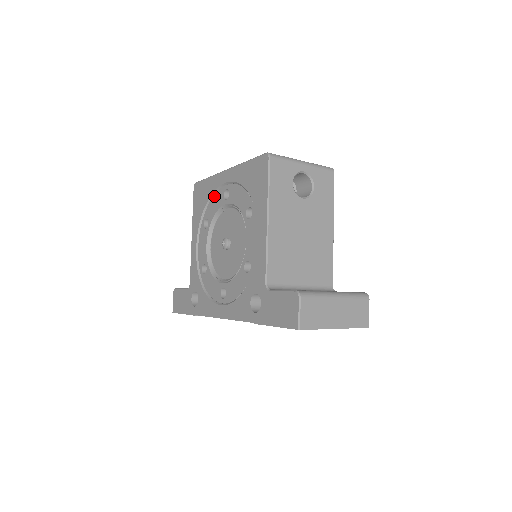
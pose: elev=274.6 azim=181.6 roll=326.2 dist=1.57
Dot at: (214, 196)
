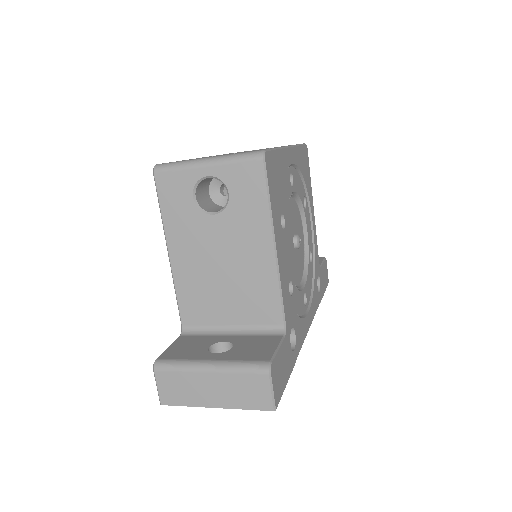
Dot at: occluded
